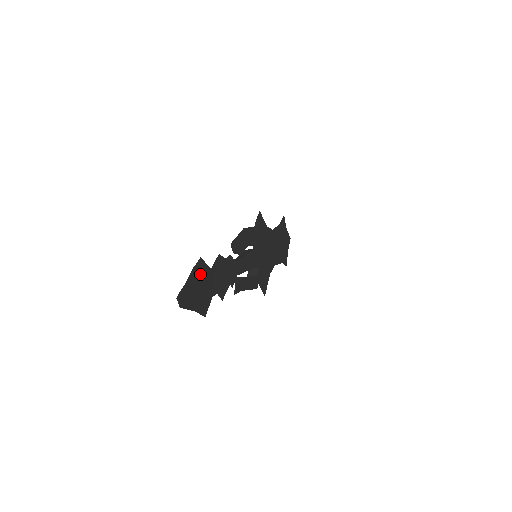
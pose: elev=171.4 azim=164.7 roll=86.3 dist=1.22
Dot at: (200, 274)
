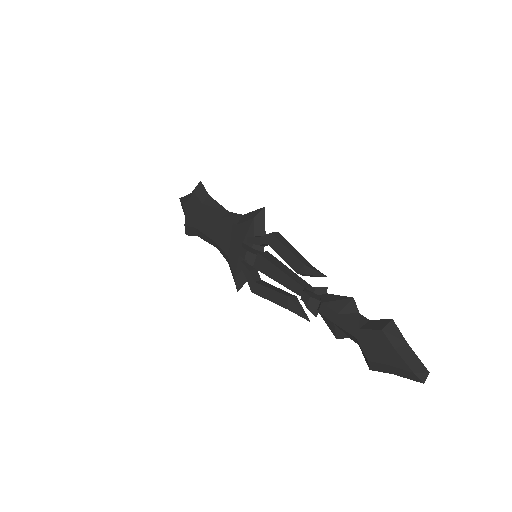
Dot at: (389, 335)
